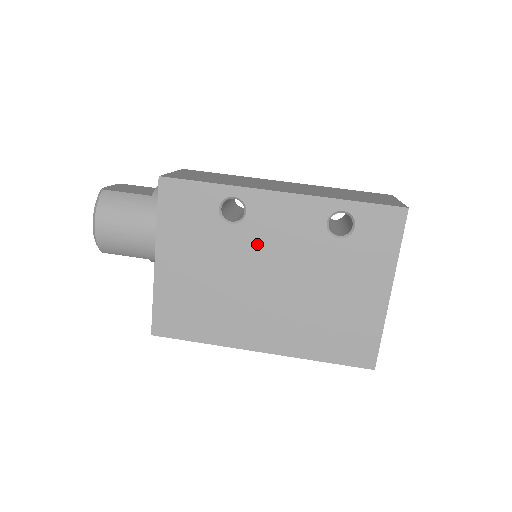
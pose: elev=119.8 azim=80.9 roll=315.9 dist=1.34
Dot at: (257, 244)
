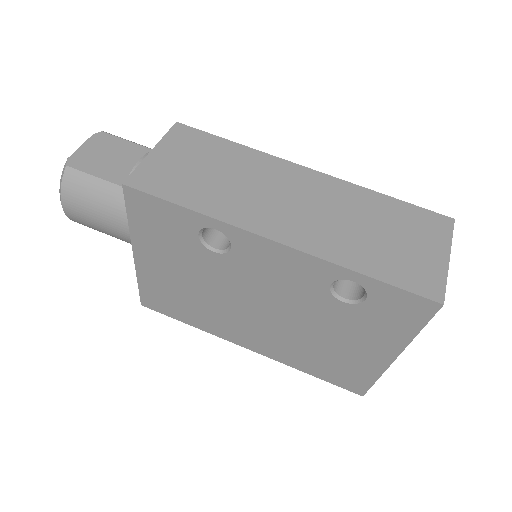
Dot at: (244, 277)
